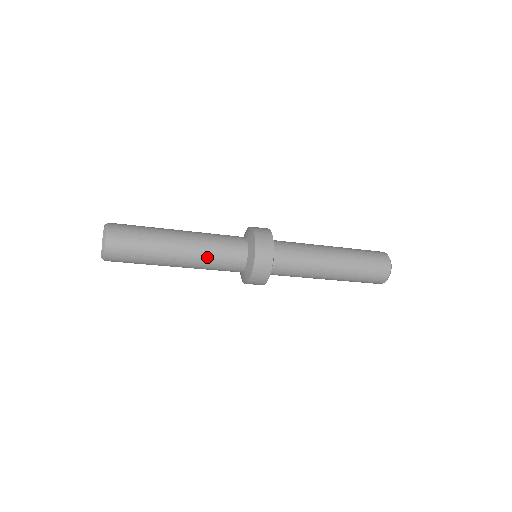
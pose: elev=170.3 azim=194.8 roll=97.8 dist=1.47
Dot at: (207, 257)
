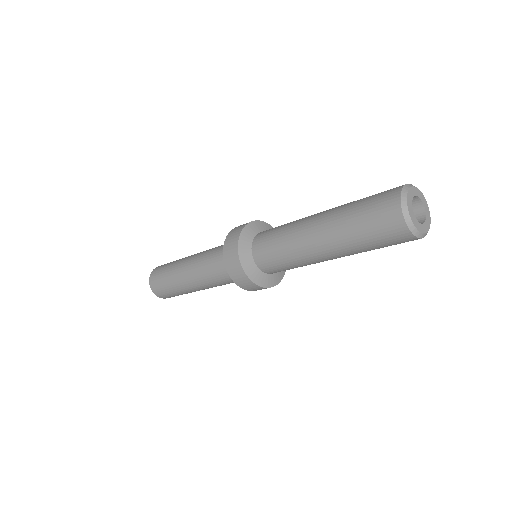
Dot at: (212, 284)
